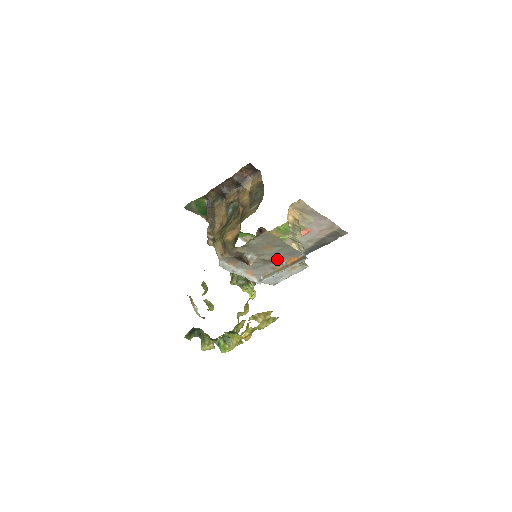
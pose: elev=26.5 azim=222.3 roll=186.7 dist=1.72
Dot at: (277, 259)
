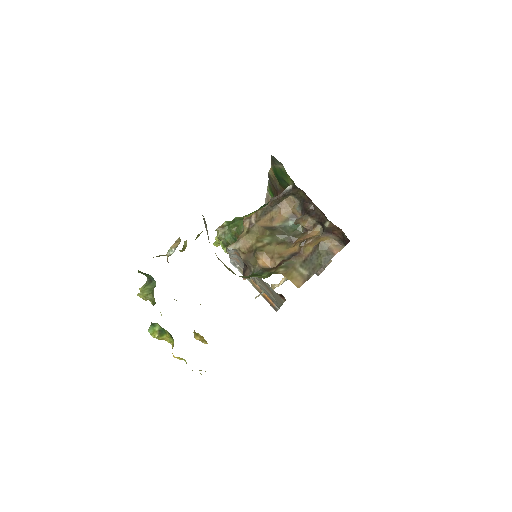
Dot at: (262, 289)
